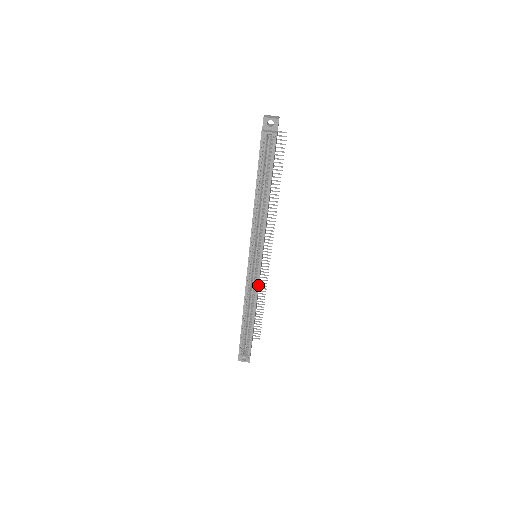
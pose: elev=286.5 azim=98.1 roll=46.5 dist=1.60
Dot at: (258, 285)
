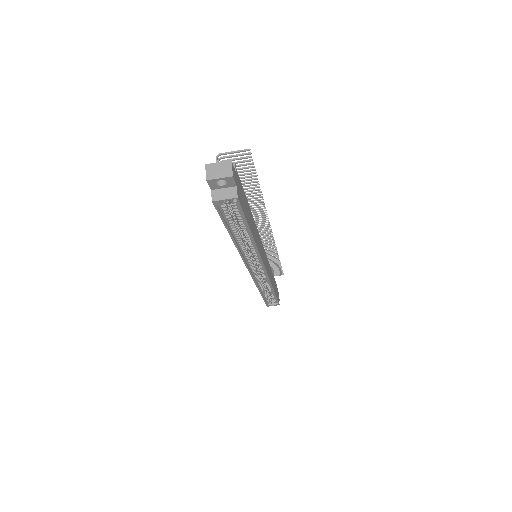
Dot at: (269, 279)
